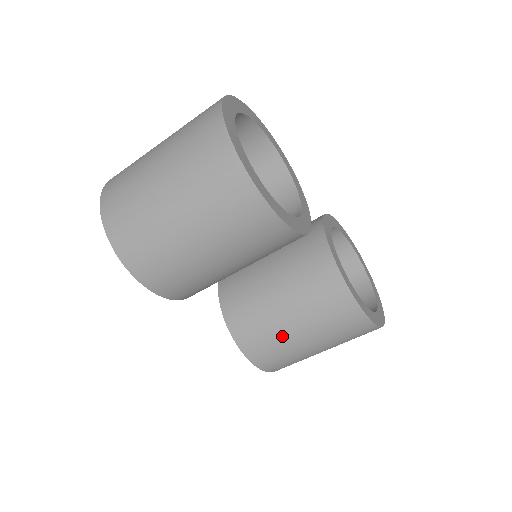
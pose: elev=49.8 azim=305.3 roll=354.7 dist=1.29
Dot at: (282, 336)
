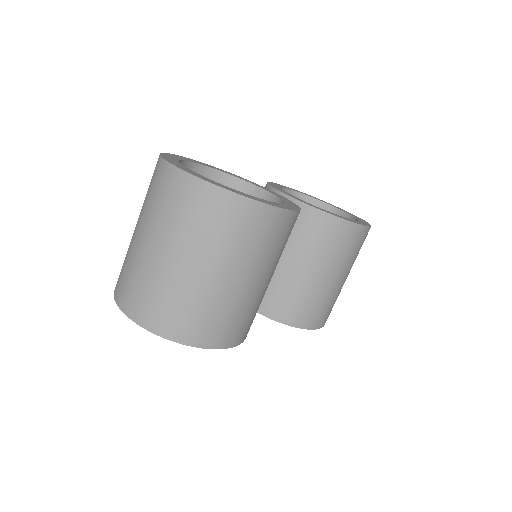
Dot at: (322, 292)
